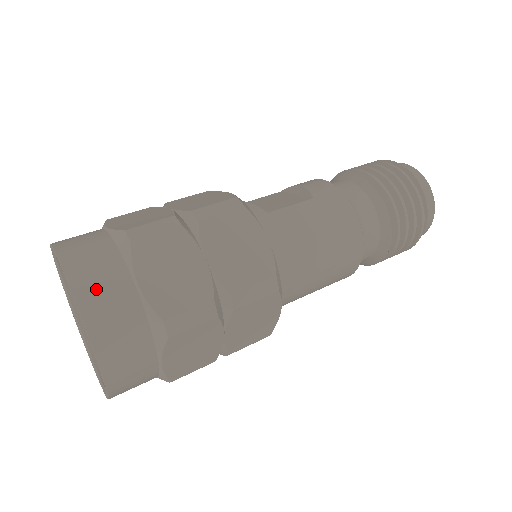
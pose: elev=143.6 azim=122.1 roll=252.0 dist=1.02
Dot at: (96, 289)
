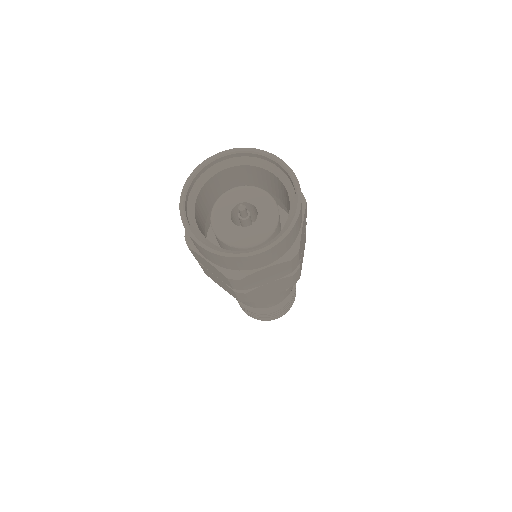
Dot at: occluded
